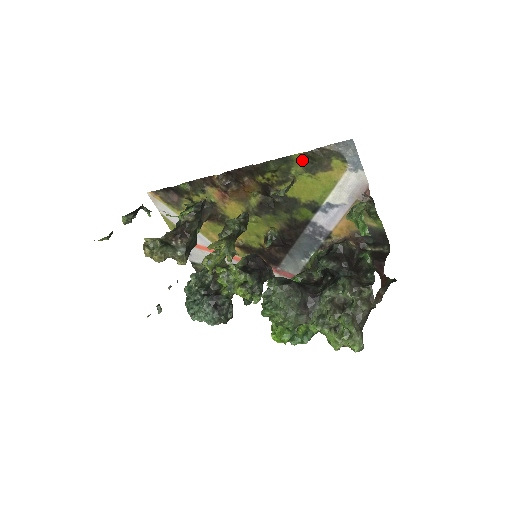
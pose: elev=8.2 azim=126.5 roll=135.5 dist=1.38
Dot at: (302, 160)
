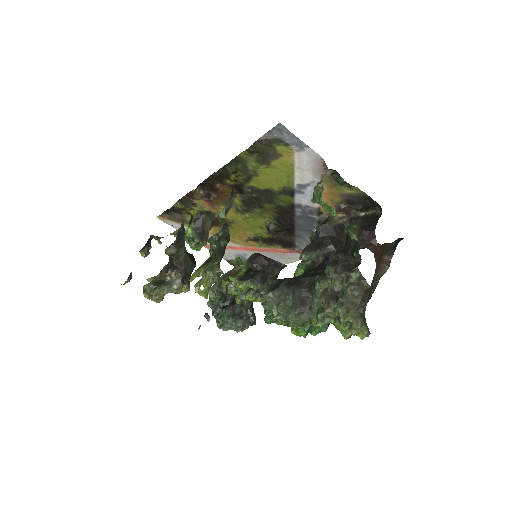
Dot at: (250, 156)
